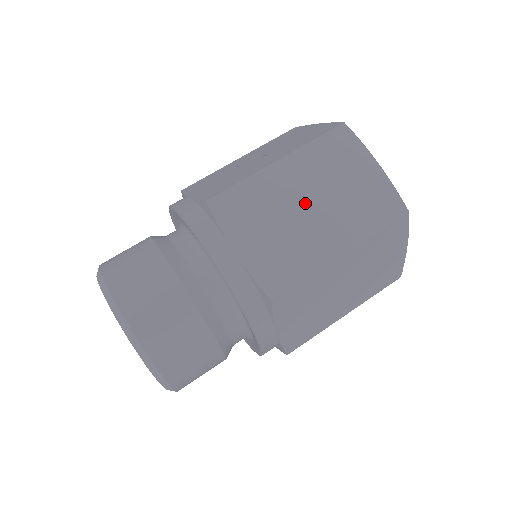
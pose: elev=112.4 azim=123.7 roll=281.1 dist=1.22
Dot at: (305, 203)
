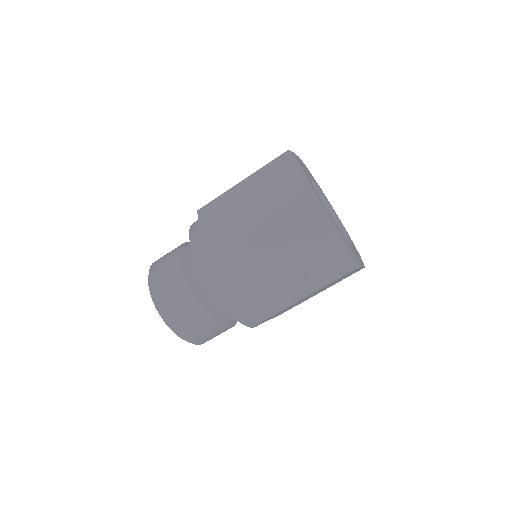
Dot at: occluded
